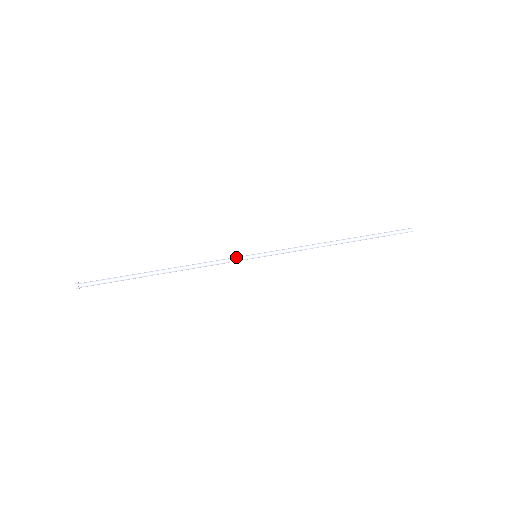
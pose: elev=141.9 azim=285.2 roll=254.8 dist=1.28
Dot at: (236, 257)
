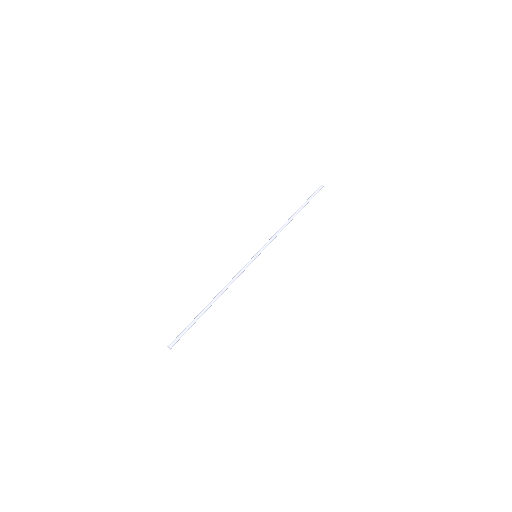
Dot at: (248, 265)
